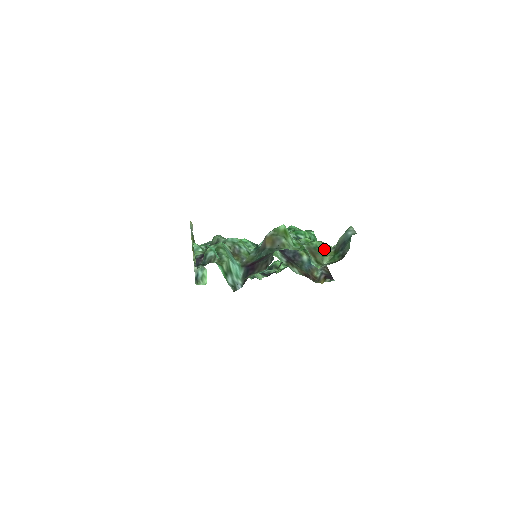
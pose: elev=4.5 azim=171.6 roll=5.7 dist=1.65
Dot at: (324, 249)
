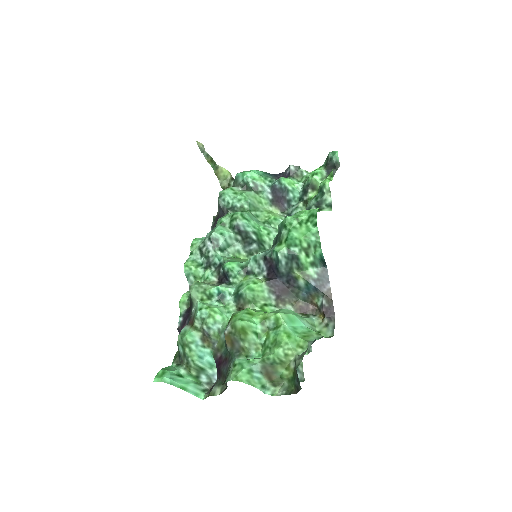
Dot at: (283, 363)
